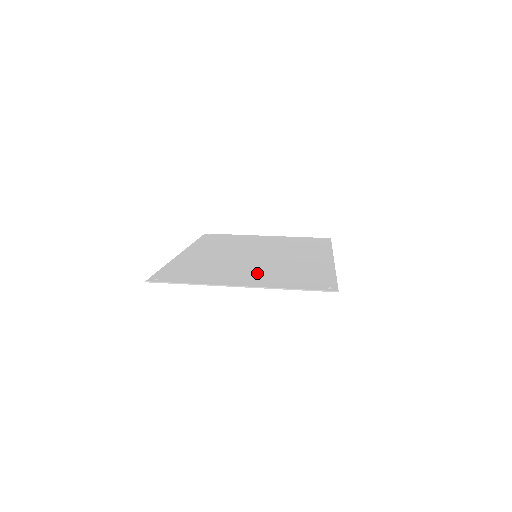
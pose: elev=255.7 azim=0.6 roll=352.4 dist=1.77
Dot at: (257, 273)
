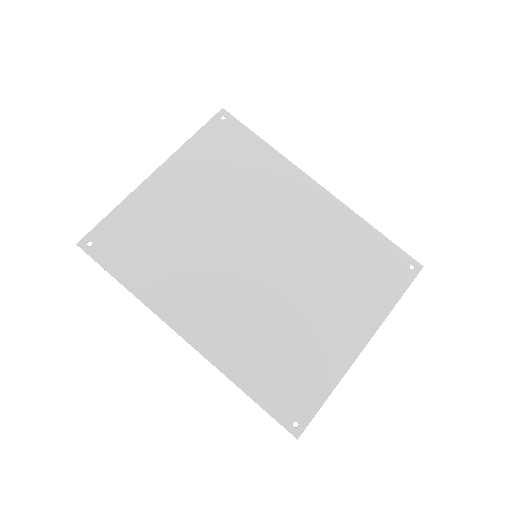
Dot at: (332, 302)
